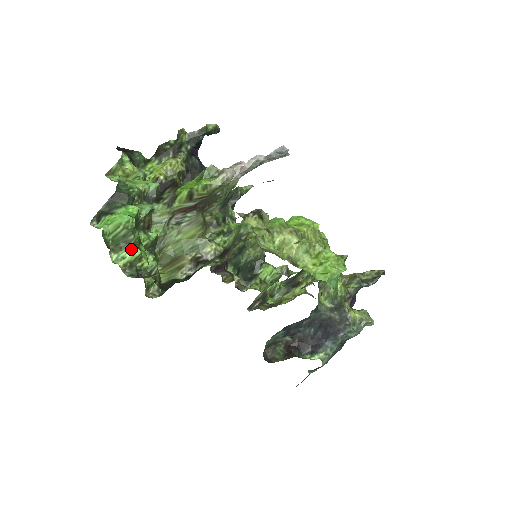
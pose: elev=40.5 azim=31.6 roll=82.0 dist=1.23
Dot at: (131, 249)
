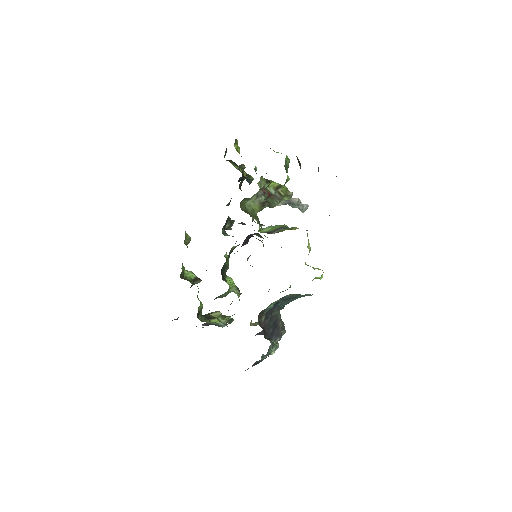
Dot at: occluded
